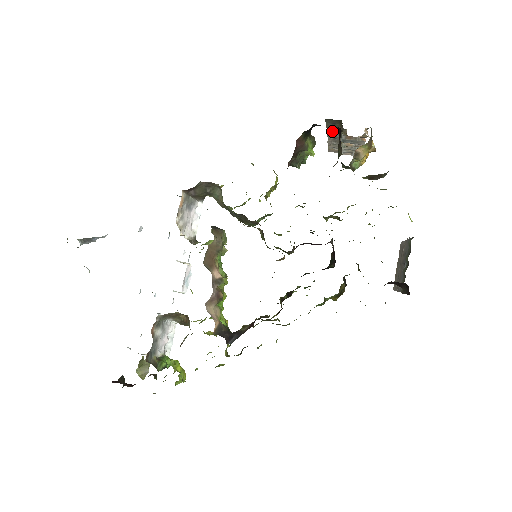
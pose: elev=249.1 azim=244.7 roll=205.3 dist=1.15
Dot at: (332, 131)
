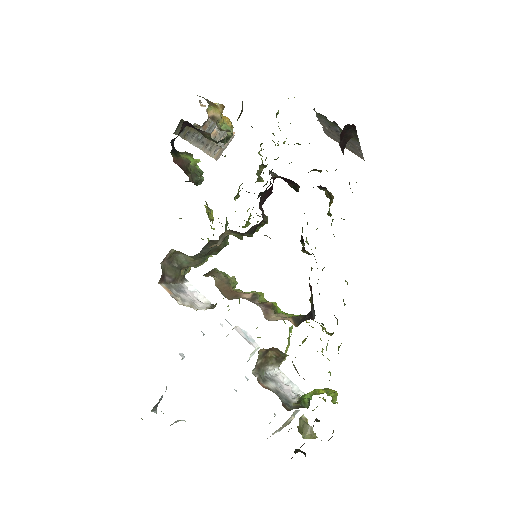
Dot at: (192, 139)
